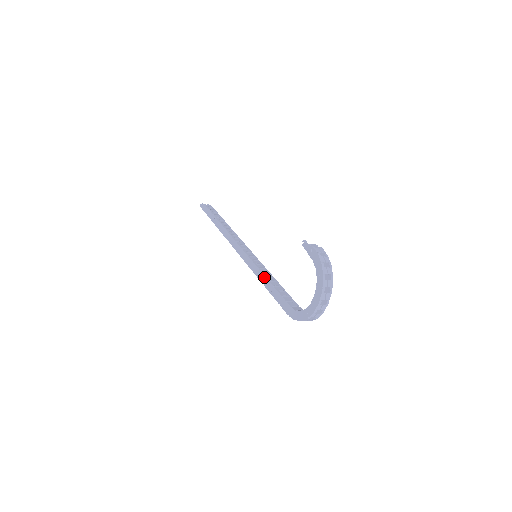
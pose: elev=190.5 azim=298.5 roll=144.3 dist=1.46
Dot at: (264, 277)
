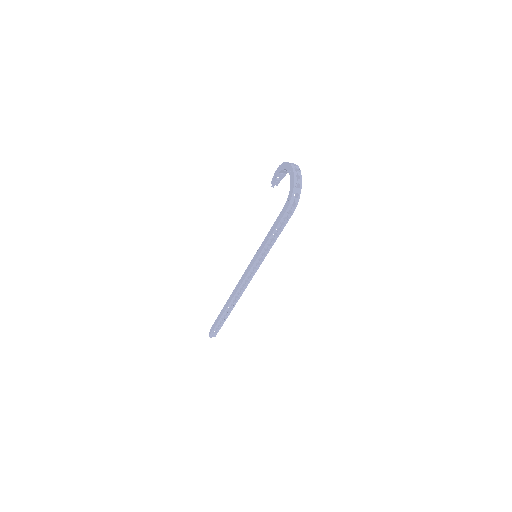
Dot at: (264, 240)
